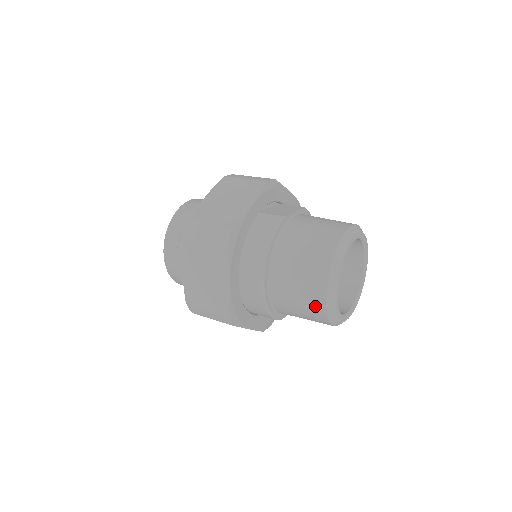
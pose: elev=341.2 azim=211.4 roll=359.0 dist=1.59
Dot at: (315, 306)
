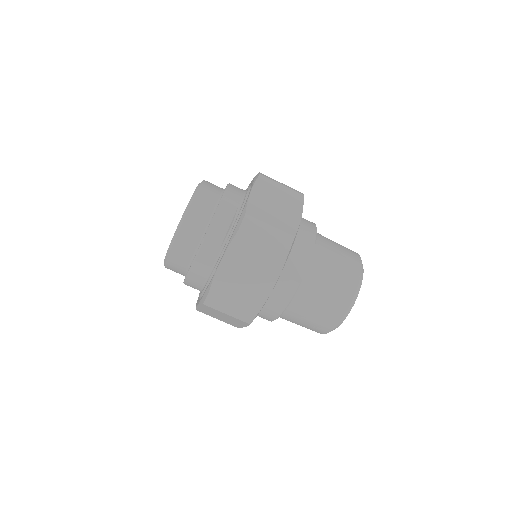
Dot at: occluded
